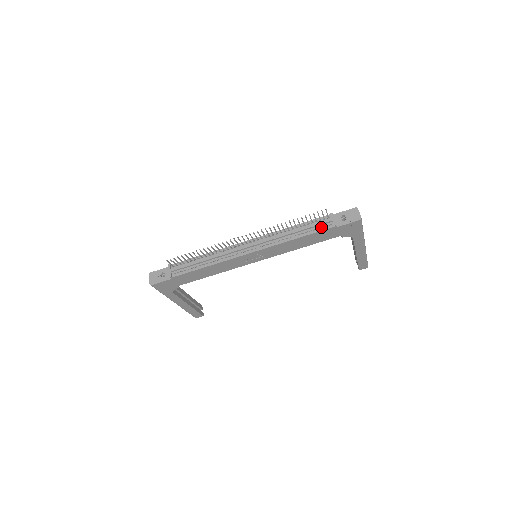
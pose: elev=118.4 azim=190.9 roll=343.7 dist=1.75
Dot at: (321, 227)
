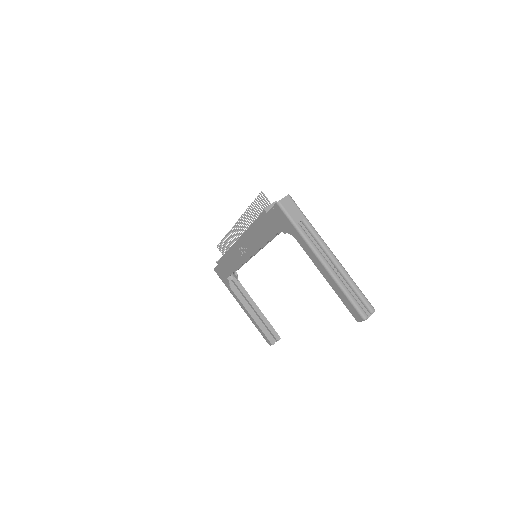
Dot at: occluded
